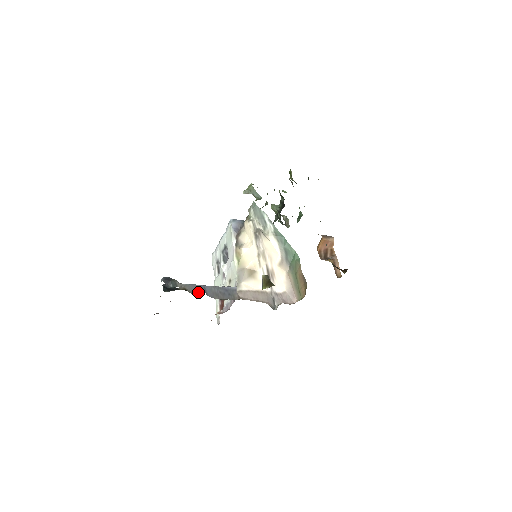
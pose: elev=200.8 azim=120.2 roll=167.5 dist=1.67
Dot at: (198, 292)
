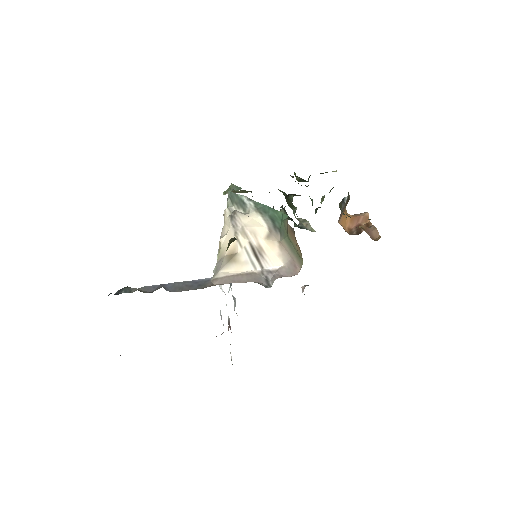
Dot at: (155, 290)
